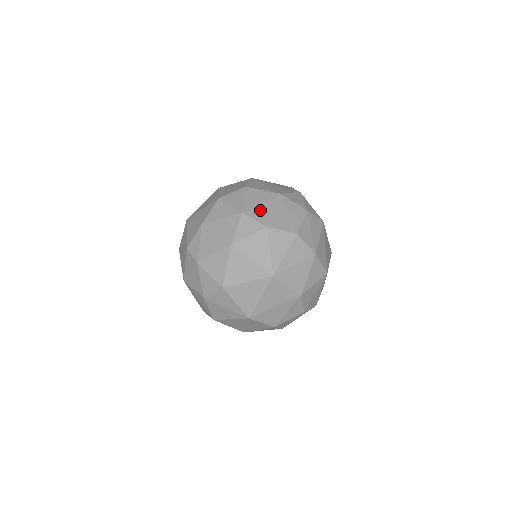
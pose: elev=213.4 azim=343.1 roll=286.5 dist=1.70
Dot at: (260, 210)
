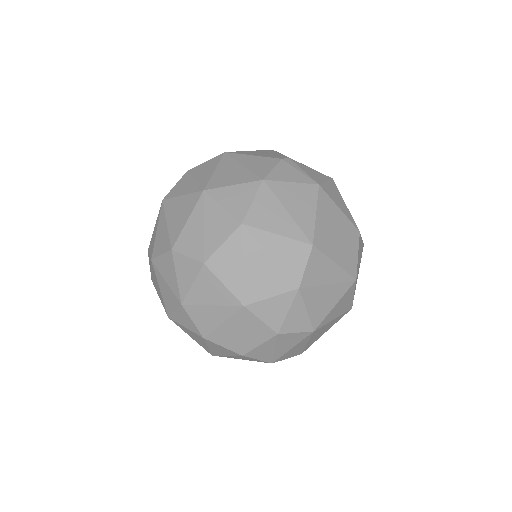
Dot at: (205, 314)
